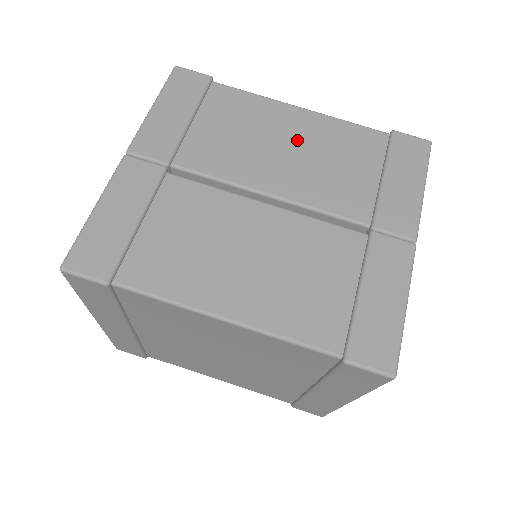
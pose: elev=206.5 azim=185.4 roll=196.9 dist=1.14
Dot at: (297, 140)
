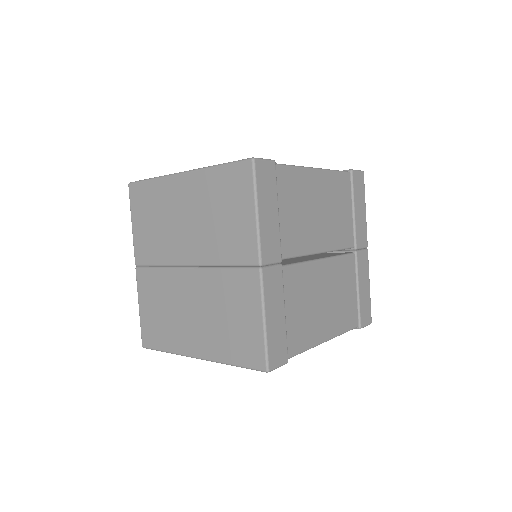
Dot at: (322, 201)
